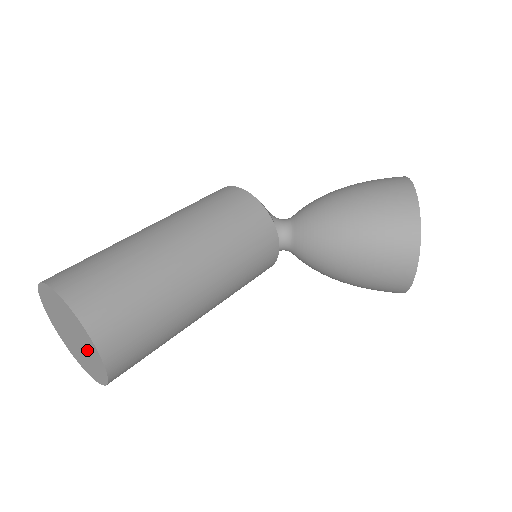
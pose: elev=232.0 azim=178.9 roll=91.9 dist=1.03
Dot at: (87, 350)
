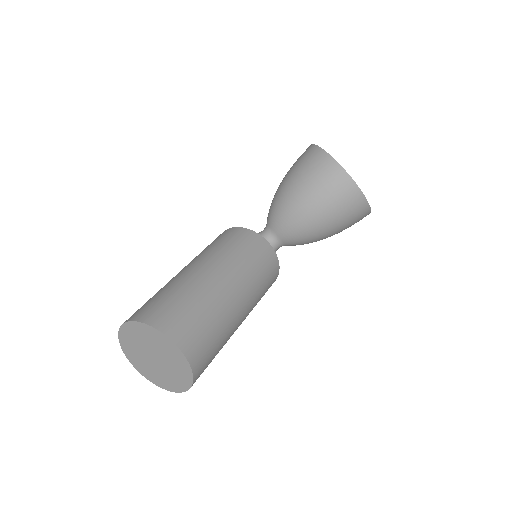
Dot at: (164, 352)
